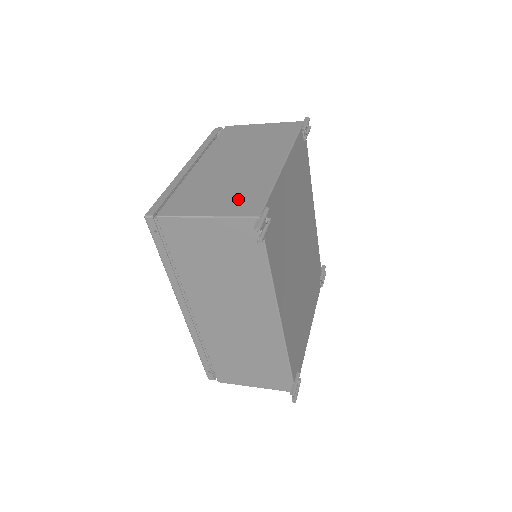
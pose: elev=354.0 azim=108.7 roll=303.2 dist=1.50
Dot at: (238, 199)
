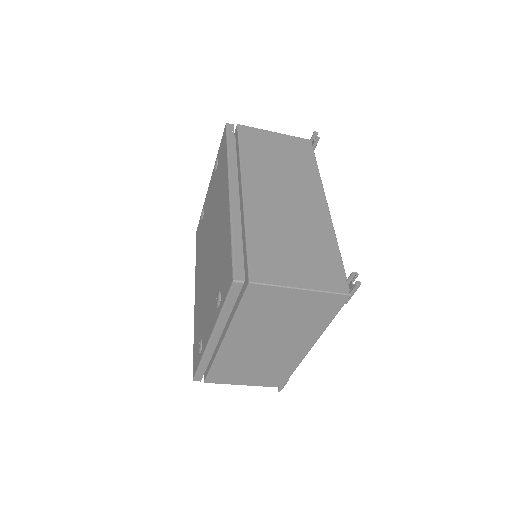
Dot at: occluded
